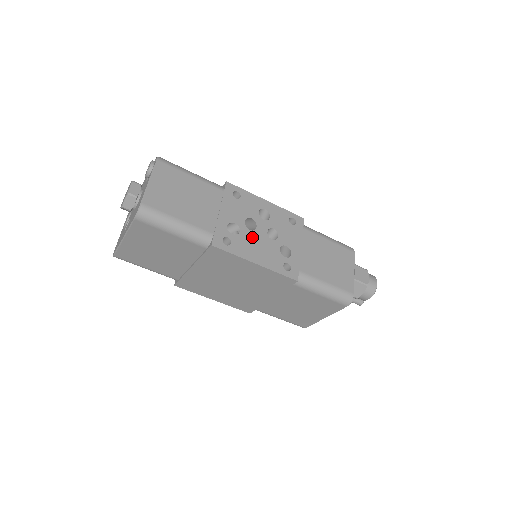
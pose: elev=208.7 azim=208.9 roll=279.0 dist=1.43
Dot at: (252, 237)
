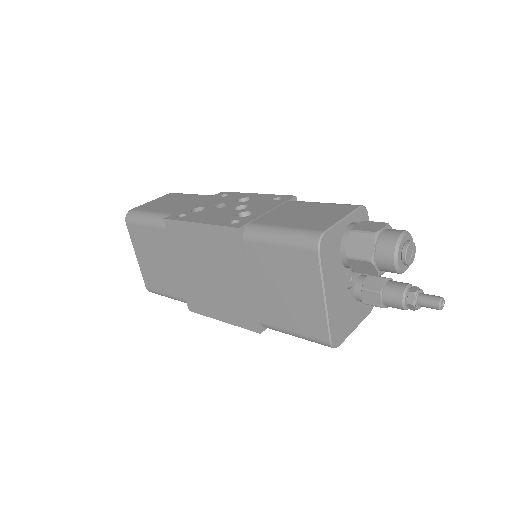
Dot at: (213, 211)
